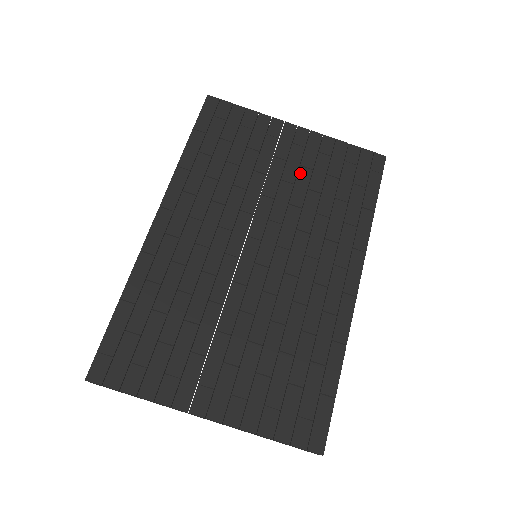
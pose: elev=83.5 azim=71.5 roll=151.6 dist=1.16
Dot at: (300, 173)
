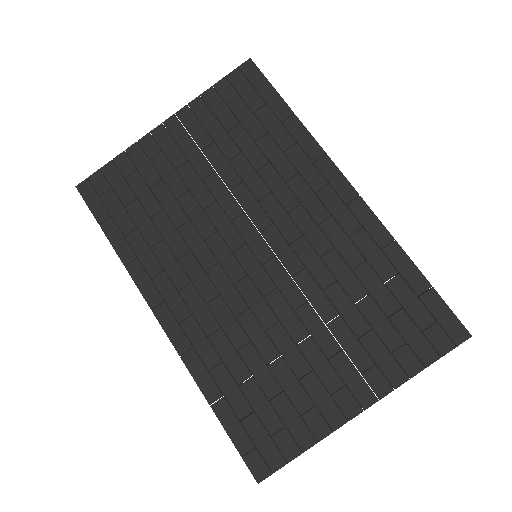
Dot at: (209, 157)
